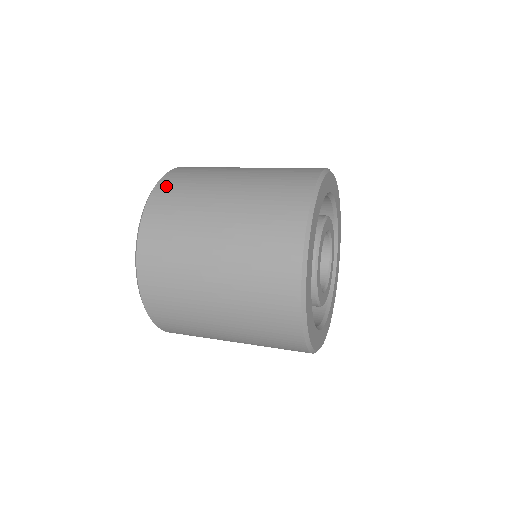
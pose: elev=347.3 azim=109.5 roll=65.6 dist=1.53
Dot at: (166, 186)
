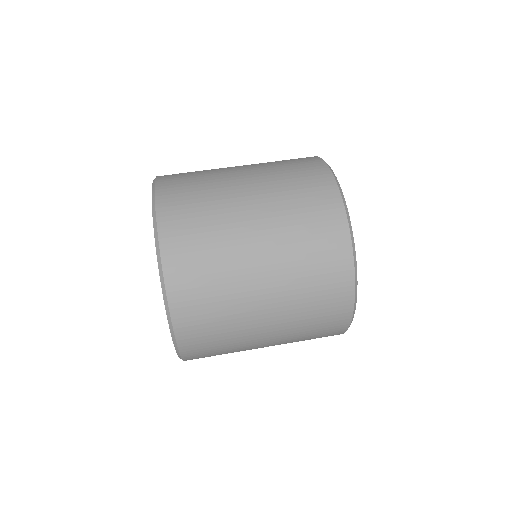
Dot at: (188, 327)
